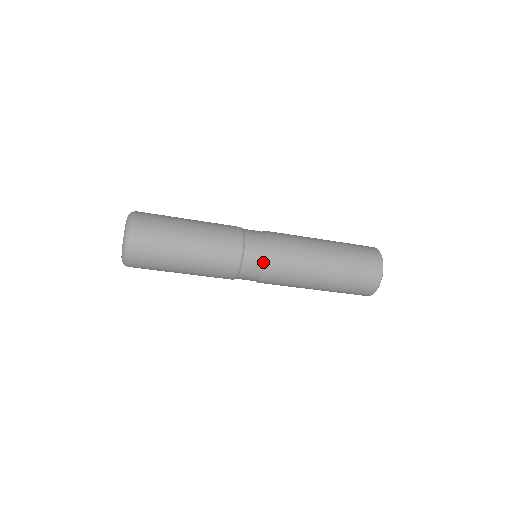
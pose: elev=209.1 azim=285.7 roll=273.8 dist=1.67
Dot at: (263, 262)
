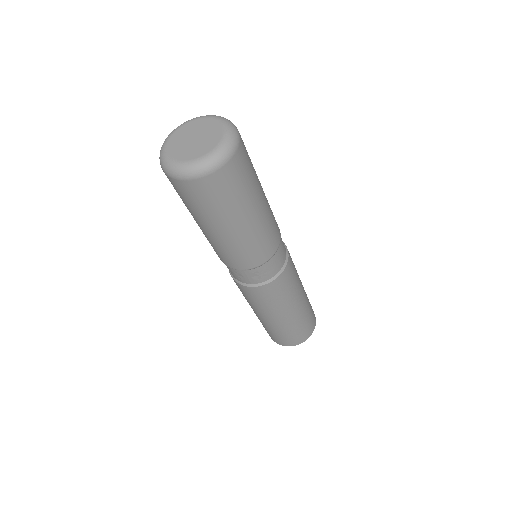
Dot at: (273, 275)
